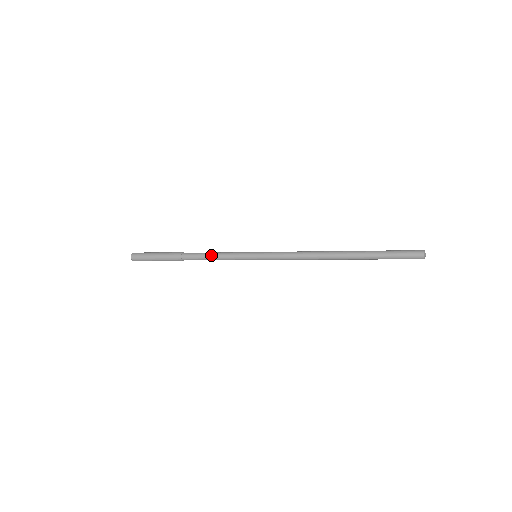
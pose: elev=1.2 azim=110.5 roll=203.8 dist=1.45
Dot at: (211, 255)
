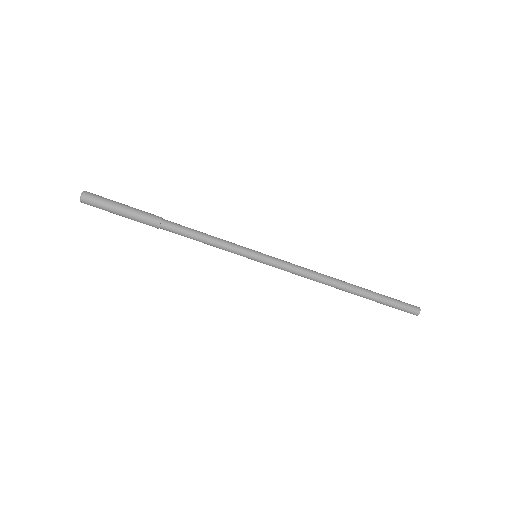
Dot at: (203, 235)
